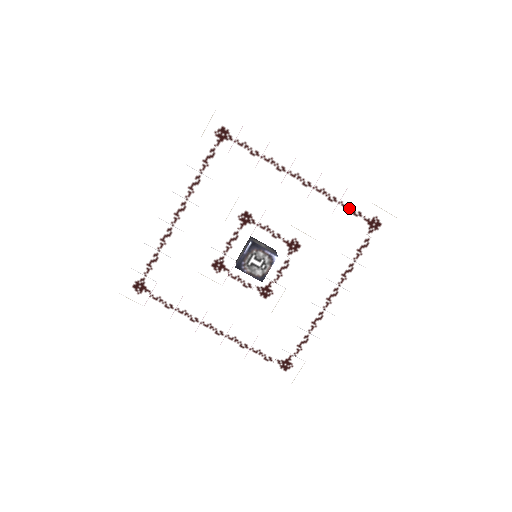
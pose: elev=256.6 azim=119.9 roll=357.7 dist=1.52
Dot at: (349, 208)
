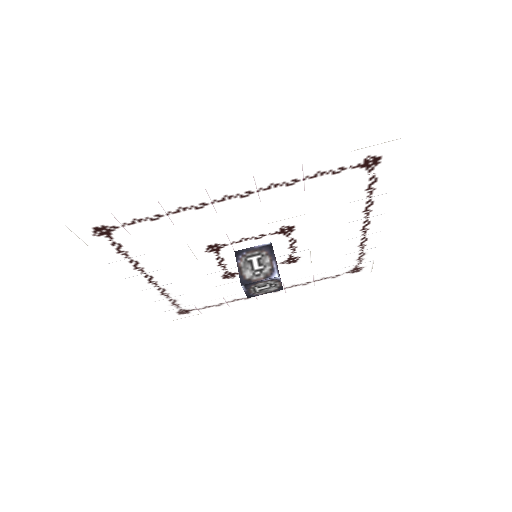
Dot at: (322, 174)
